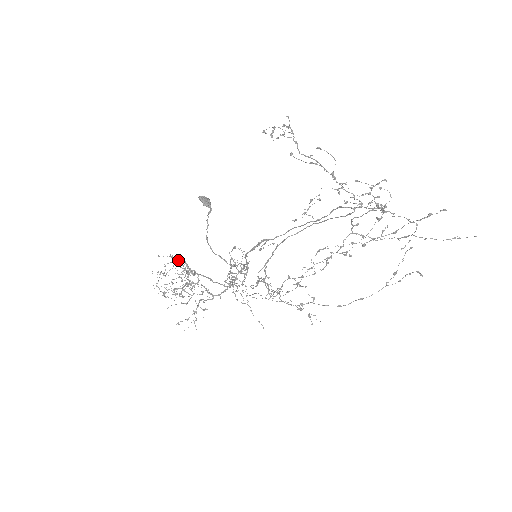
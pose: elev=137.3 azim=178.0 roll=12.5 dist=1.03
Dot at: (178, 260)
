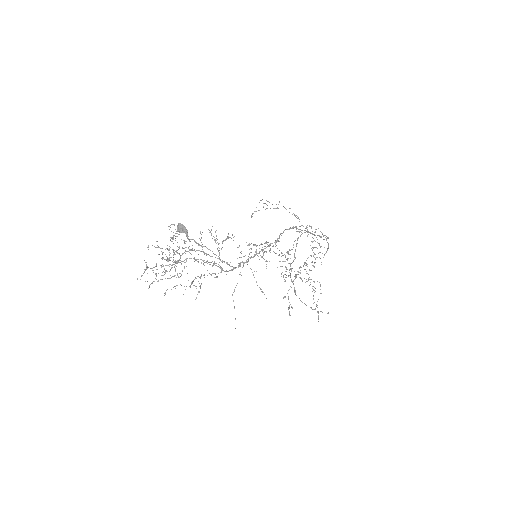
Dot at: occluded
